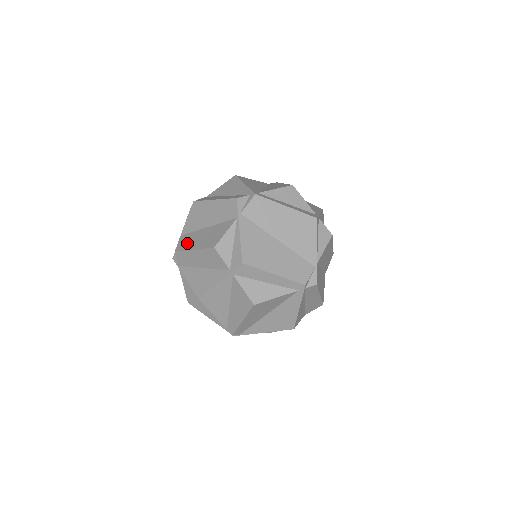
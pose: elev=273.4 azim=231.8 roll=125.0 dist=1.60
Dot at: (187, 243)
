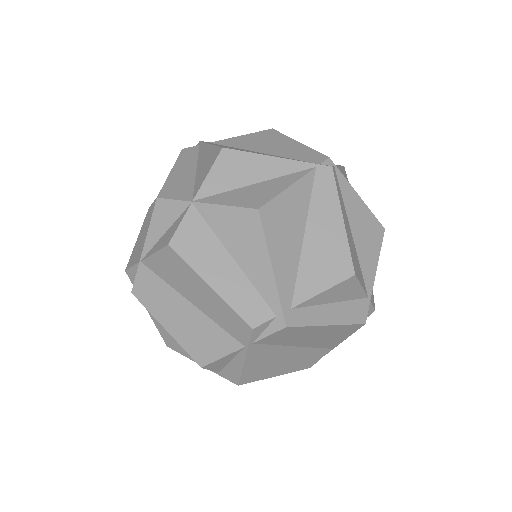
Dot at: (154, 300)
